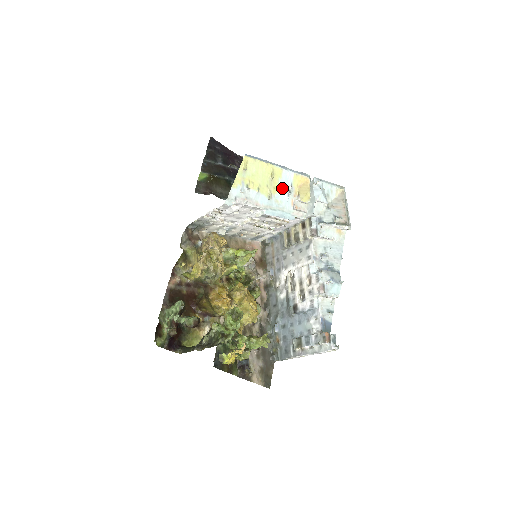
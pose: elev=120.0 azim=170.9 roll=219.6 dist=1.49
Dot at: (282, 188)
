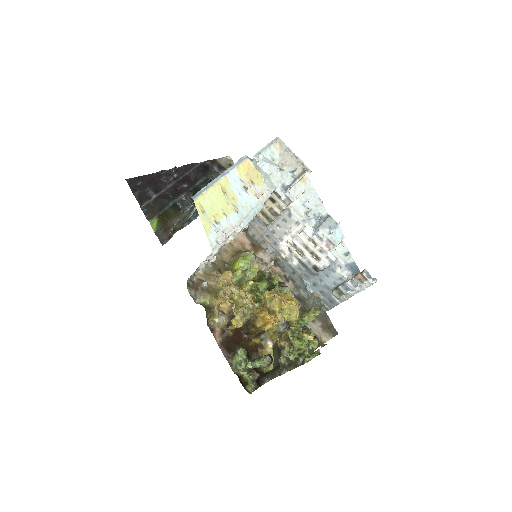
Dot at: (238, 192)
